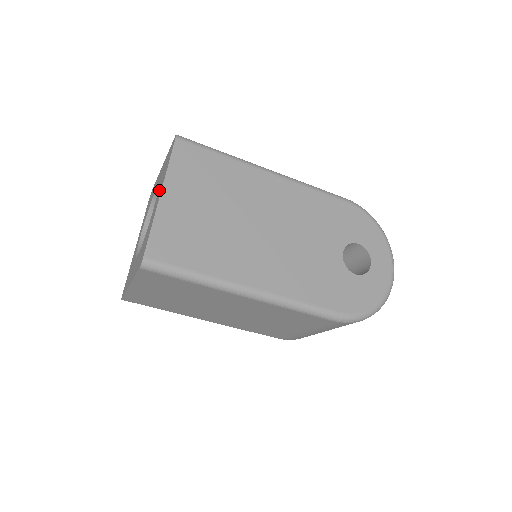
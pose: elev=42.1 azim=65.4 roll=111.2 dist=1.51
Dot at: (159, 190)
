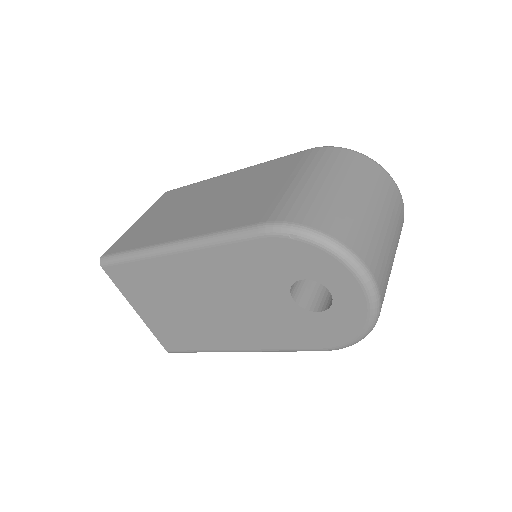
Dot at: occluded
